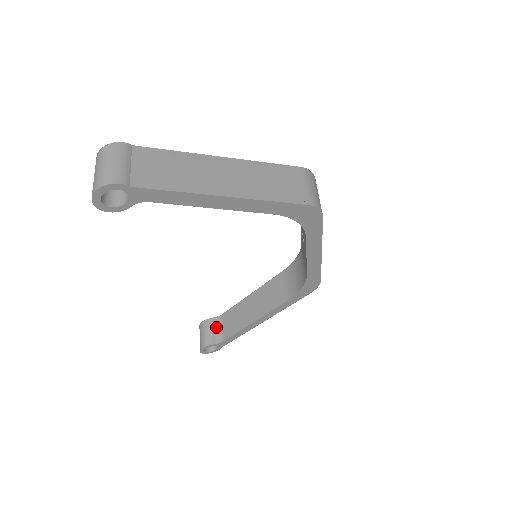
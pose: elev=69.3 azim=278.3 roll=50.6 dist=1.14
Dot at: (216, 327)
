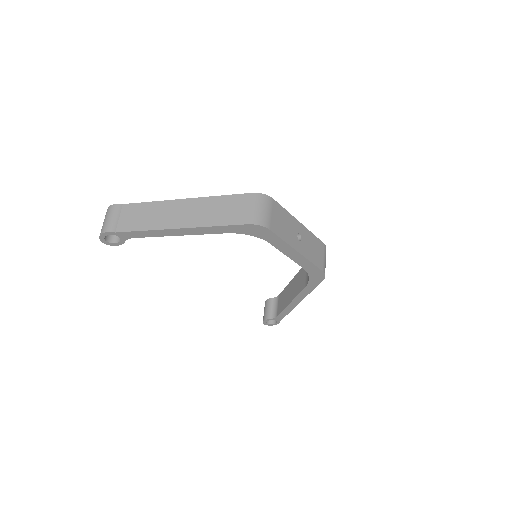
Dot at: (274, 305)
